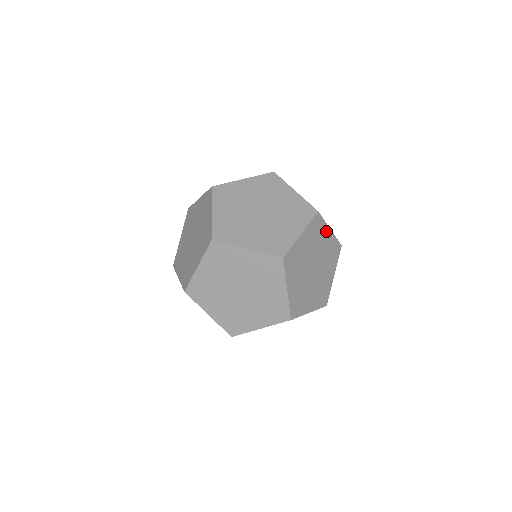
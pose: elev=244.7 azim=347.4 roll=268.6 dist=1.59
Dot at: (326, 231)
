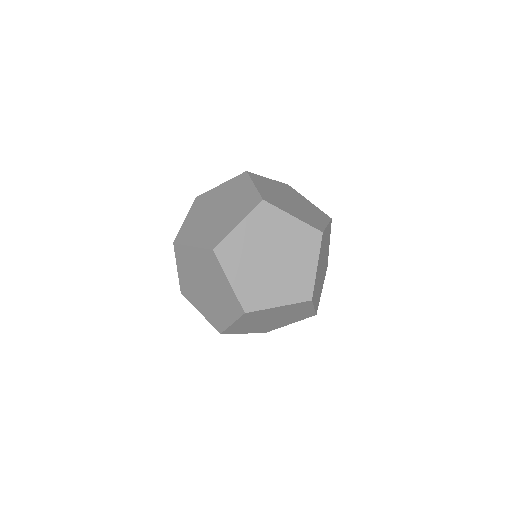
Dot at: (285, 219)
